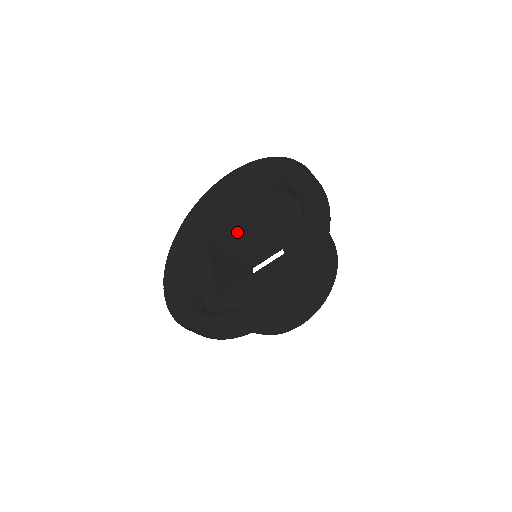
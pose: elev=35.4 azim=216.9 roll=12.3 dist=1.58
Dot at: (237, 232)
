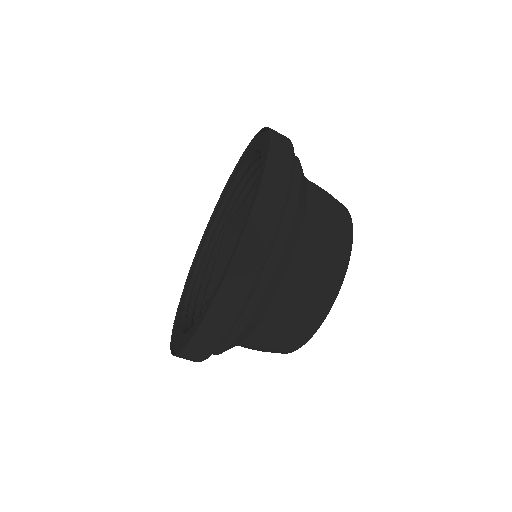
Dot at: occluded
